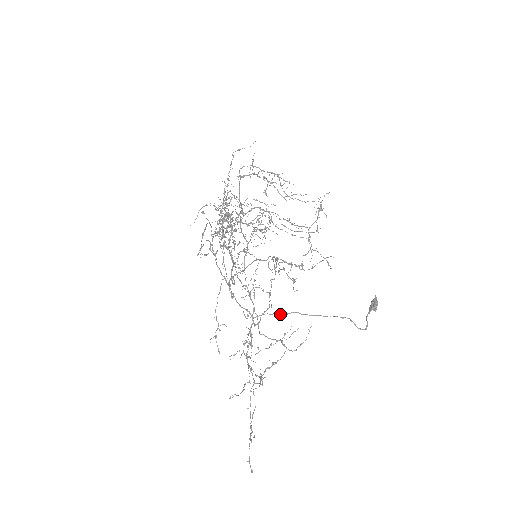
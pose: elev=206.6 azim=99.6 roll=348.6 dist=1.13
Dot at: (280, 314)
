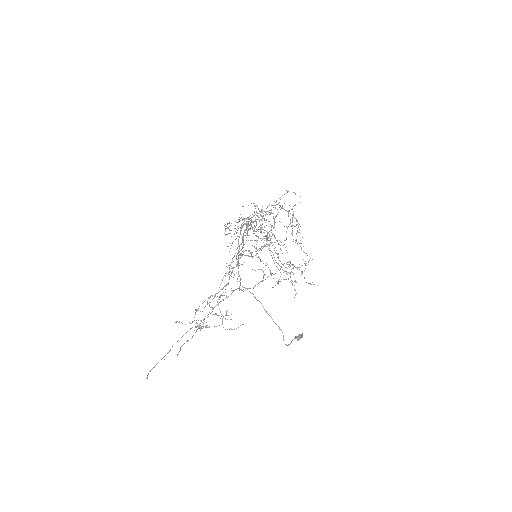
Dot at: (255, 297)
